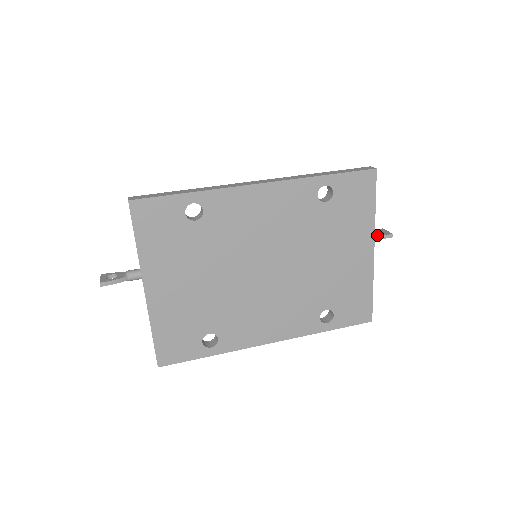
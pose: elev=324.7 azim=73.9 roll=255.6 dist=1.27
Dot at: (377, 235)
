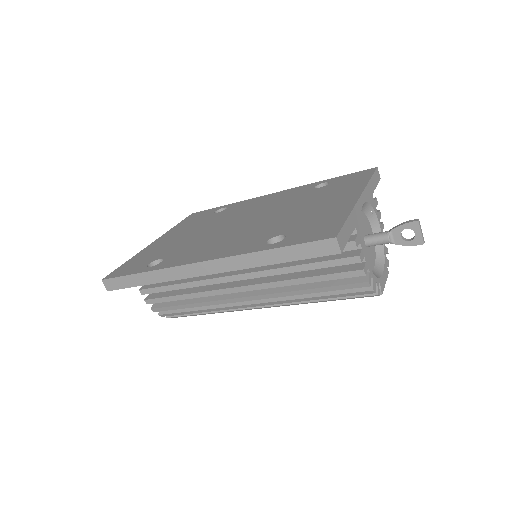
Dot at: (397, 226)
